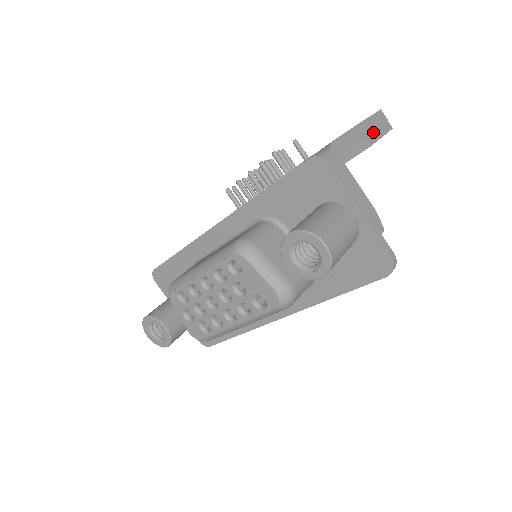
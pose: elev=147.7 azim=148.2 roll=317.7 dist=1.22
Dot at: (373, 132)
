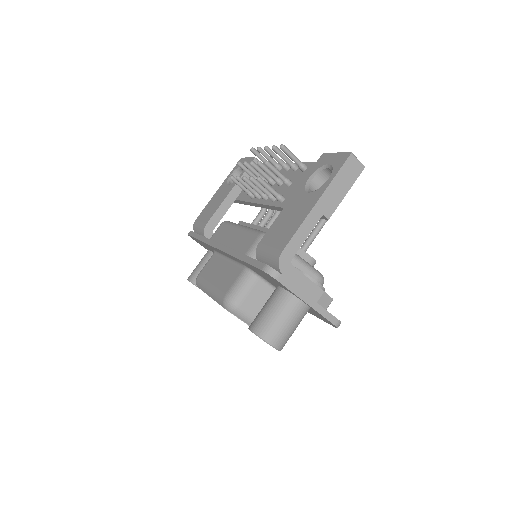
Dot at: (335, 196)
